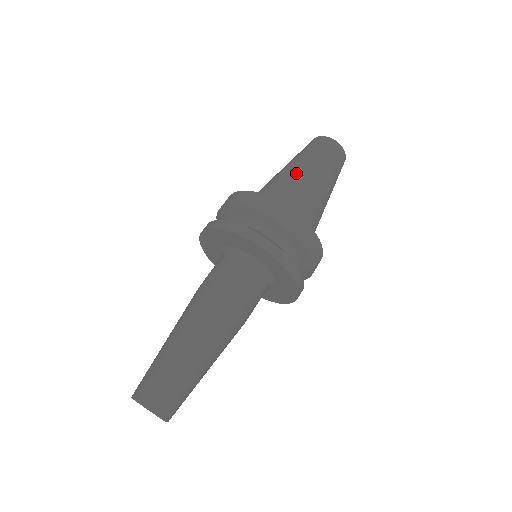
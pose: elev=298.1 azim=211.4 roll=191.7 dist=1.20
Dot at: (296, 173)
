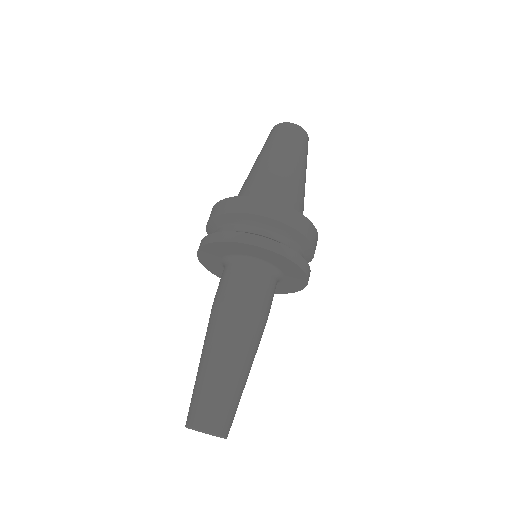
Dot at: (285, 169)
